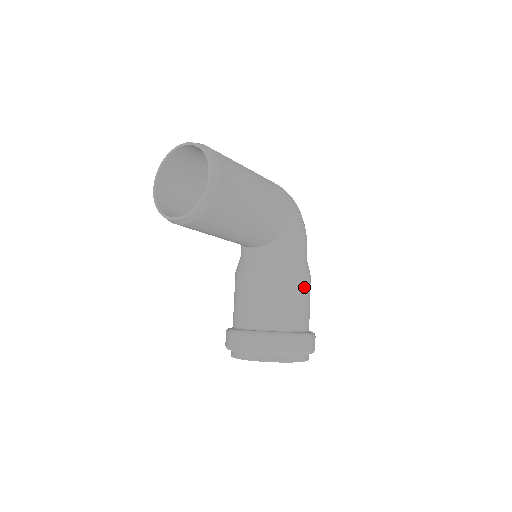
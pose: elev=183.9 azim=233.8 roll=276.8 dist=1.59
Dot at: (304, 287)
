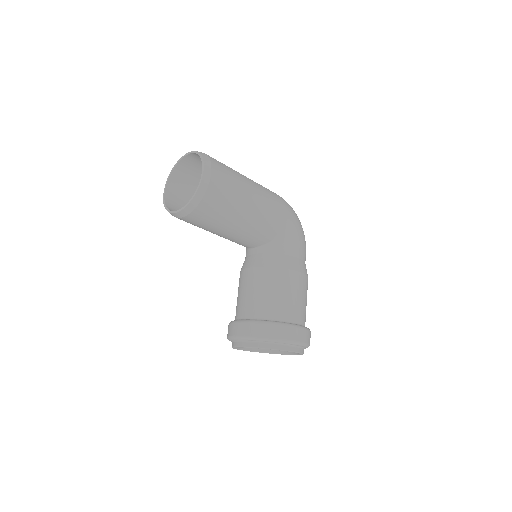
Dot at: (298, 284)
